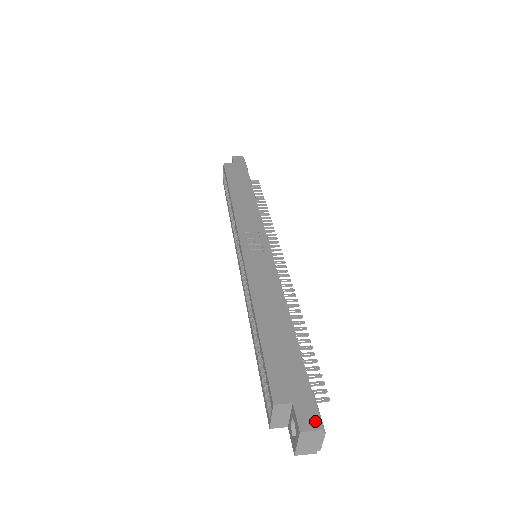
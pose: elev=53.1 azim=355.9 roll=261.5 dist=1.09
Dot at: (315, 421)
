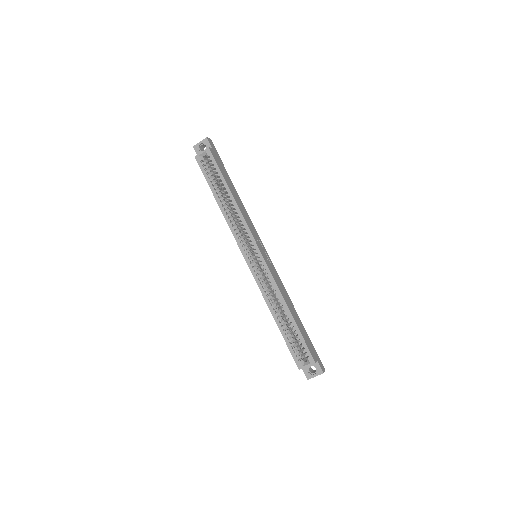
Dot at: (323, 367)
